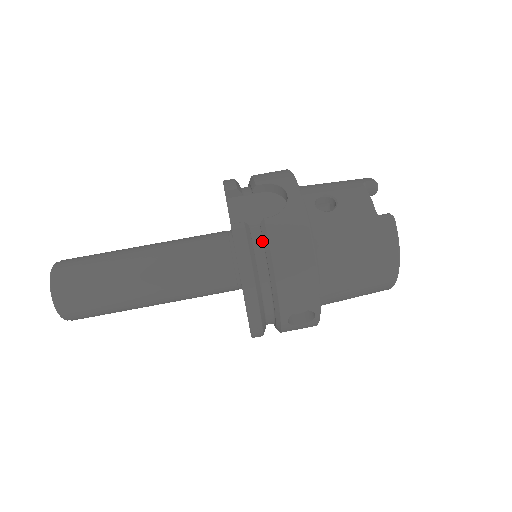
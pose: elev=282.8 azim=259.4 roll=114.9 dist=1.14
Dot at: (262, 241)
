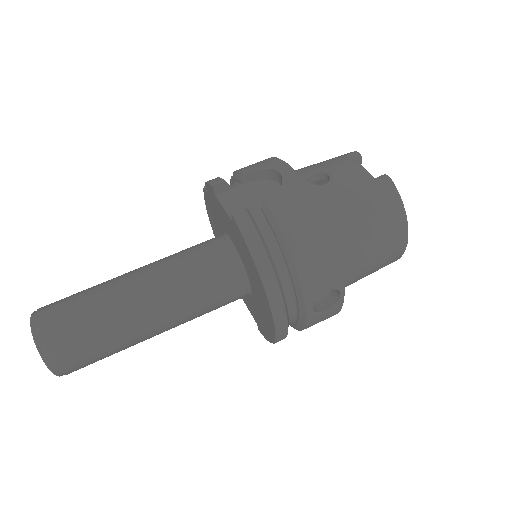
Dot at: (267, 224)
